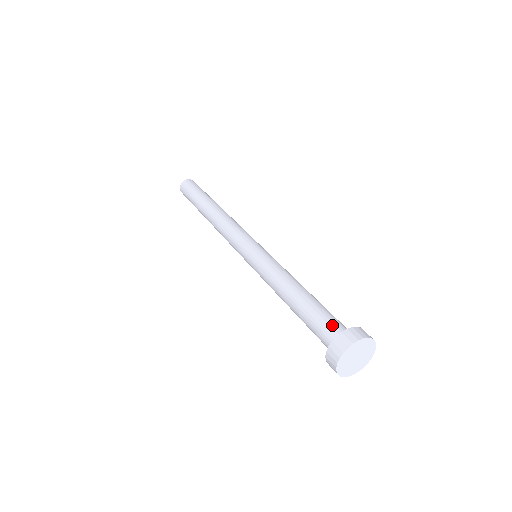
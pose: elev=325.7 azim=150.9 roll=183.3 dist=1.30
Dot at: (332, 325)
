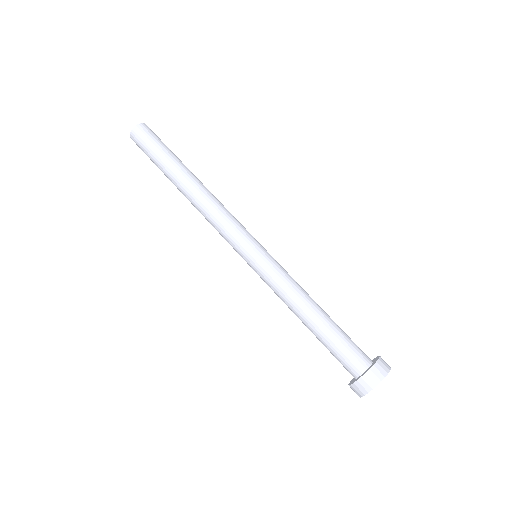
Dot at: (353, 357)
